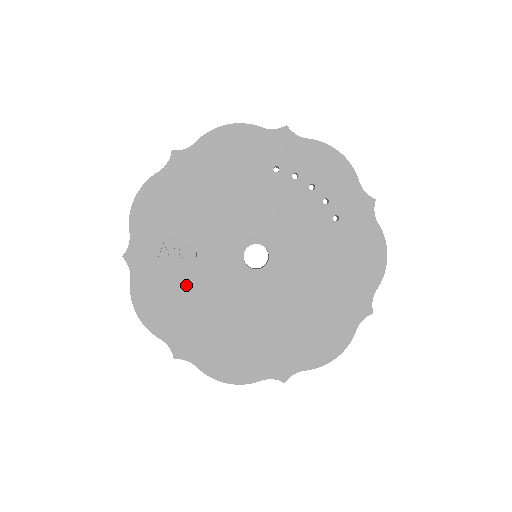
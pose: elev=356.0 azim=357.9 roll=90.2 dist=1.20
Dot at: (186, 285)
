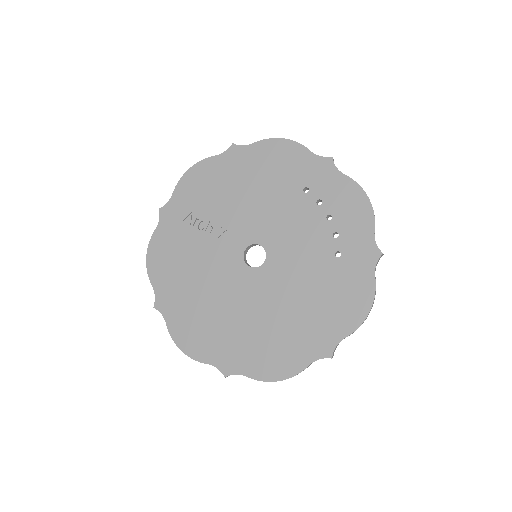
Dot at: (191, 253)
